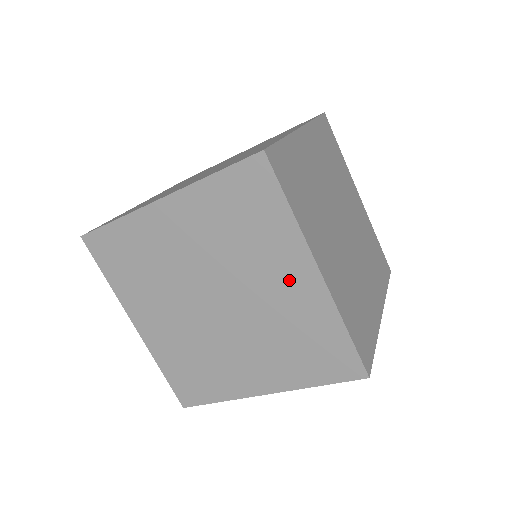
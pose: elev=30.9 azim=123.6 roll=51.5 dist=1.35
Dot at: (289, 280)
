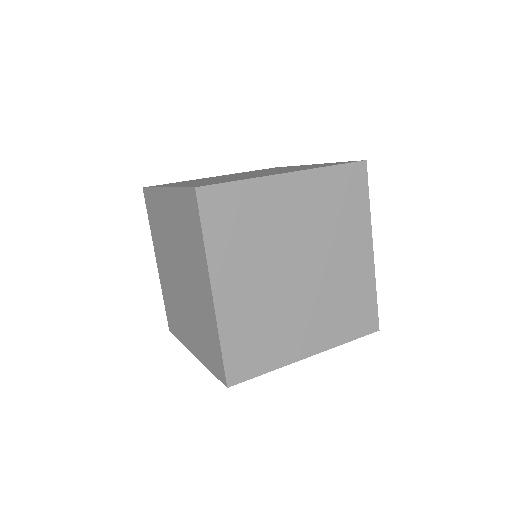
Dot at: occluded
